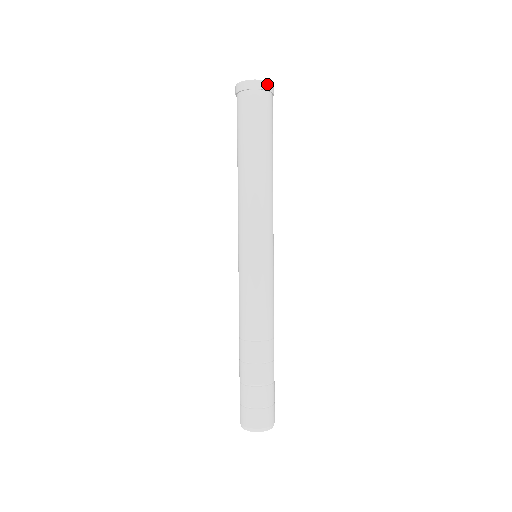
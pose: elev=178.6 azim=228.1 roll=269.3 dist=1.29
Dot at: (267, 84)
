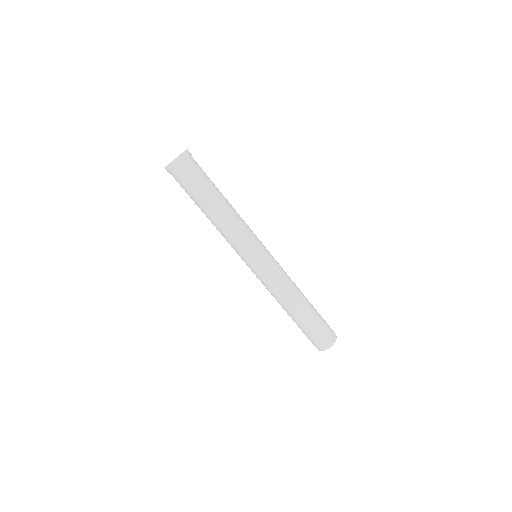
Dot at: (175, 162)
